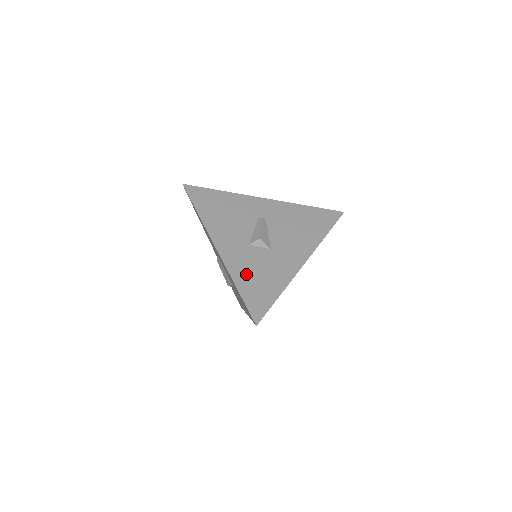
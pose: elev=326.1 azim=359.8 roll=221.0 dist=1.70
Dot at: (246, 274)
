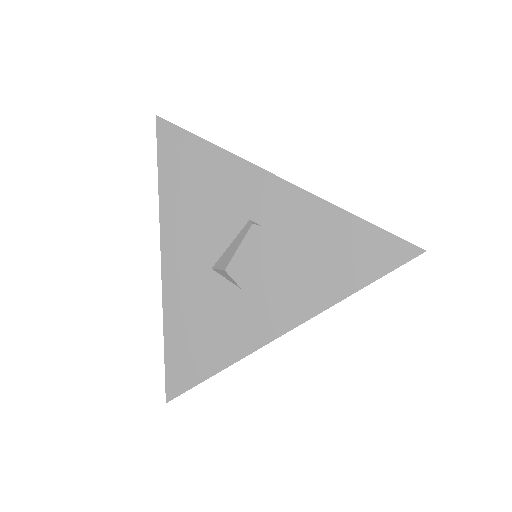
Dot at: (185, 320)
